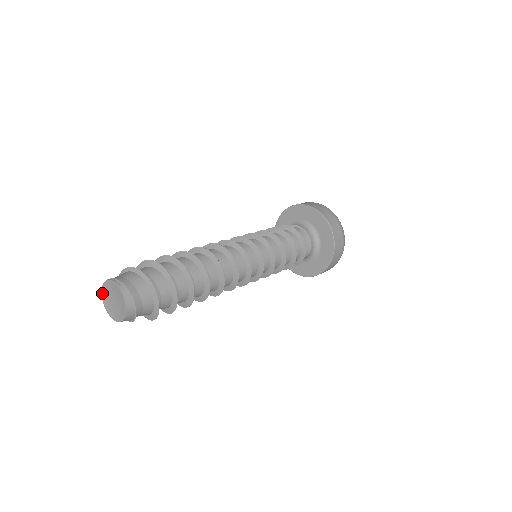
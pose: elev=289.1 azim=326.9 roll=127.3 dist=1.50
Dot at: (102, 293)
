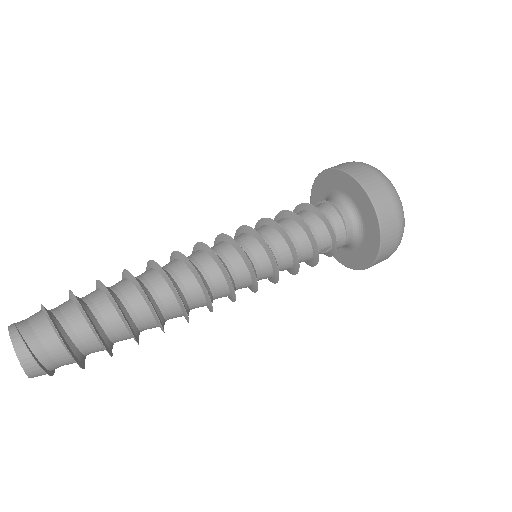
Dot at: occluded
